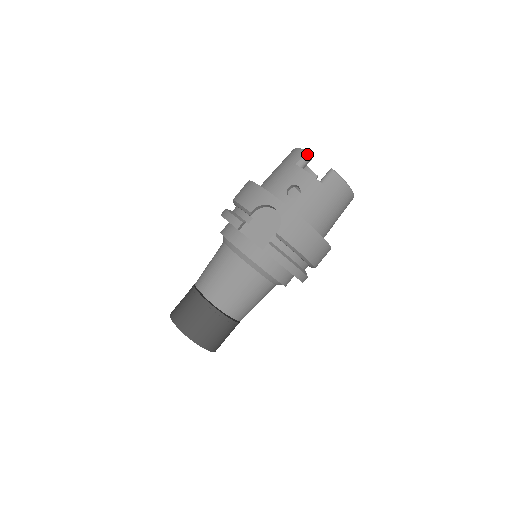
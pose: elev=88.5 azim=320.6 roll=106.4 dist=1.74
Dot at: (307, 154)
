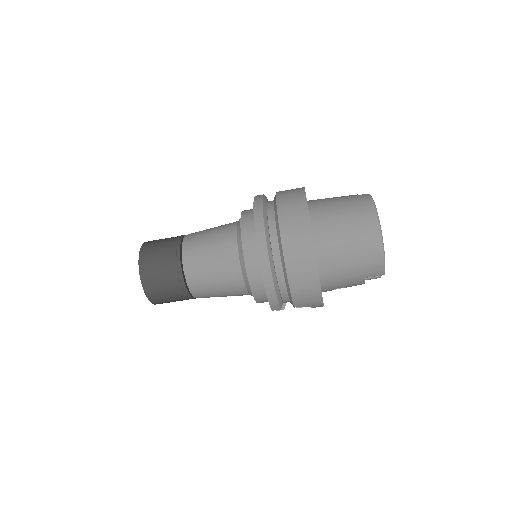
Dot at: occluded
